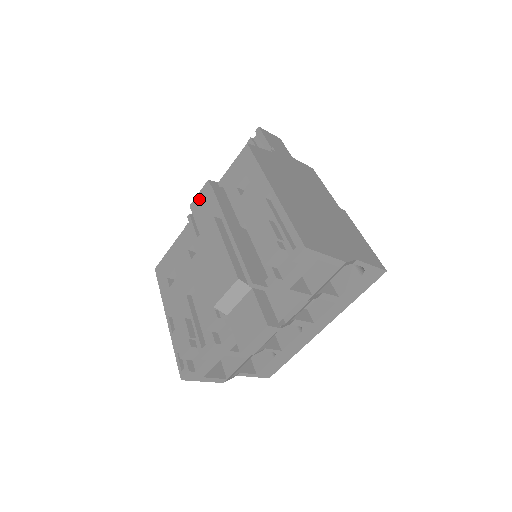
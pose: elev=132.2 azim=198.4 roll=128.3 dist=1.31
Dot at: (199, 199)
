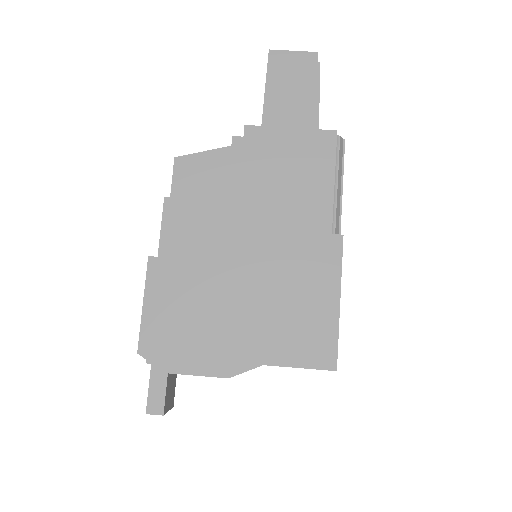
Dot at: occluded
